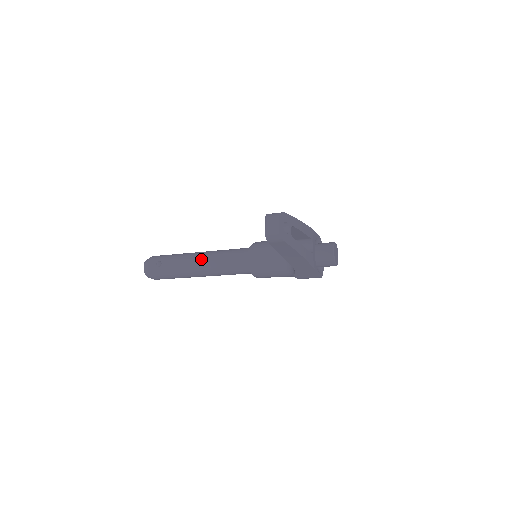
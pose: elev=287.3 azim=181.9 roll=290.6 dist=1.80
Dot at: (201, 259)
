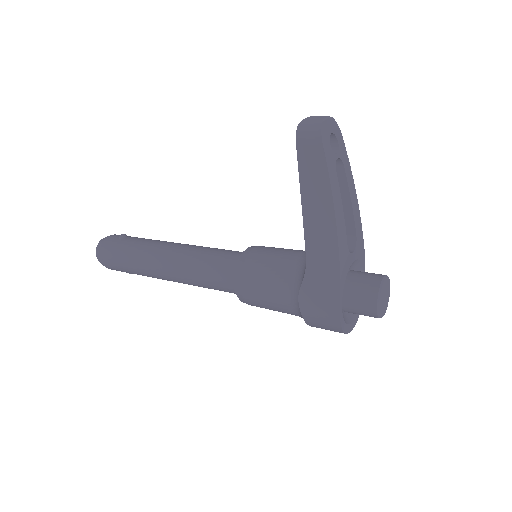
Dot at: (179, 244)
